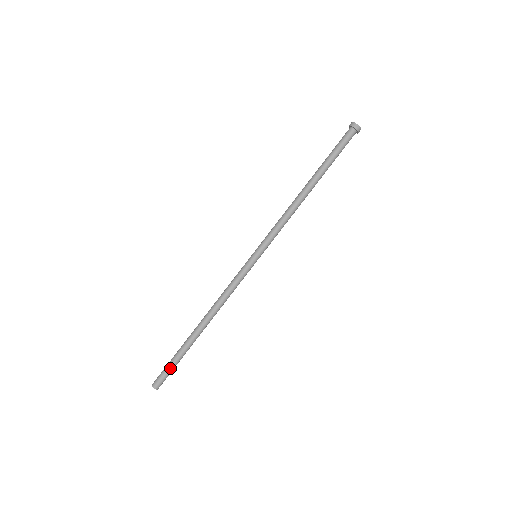
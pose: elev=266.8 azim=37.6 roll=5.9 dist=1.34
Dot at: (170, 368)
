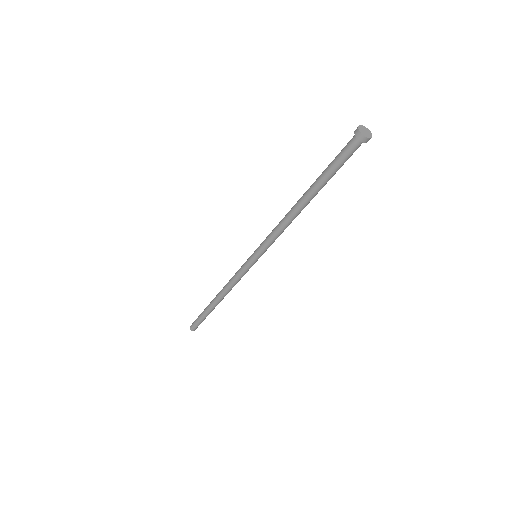
Dot at: occluded
